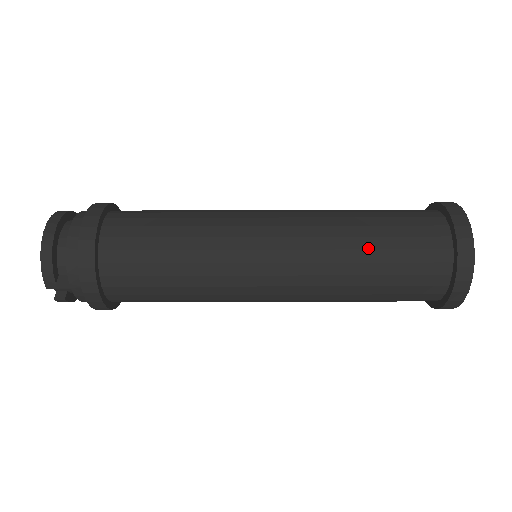
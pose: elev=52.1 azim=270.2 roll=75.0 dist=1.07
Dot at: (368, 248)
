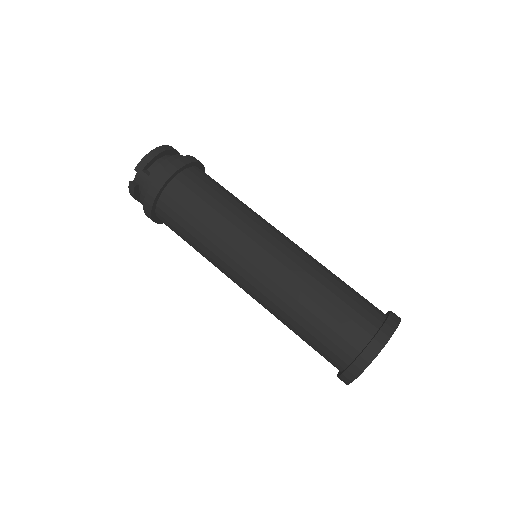
Dot at: (327, 287)
